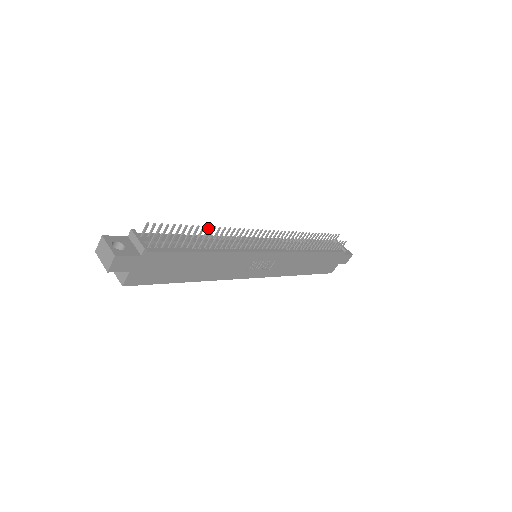
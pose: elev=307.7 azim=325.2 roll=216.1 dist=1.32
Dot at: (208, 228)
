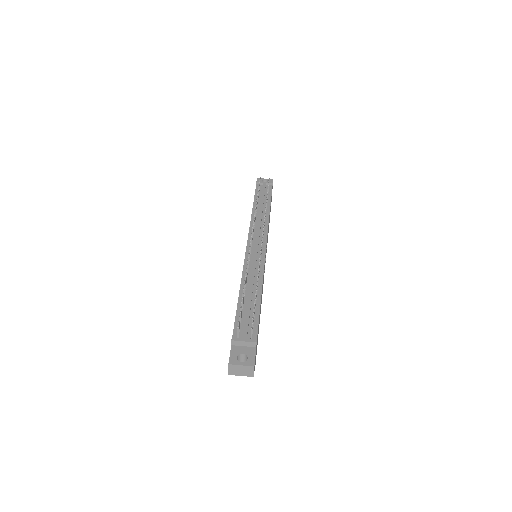
Dot at: (245, 282)
